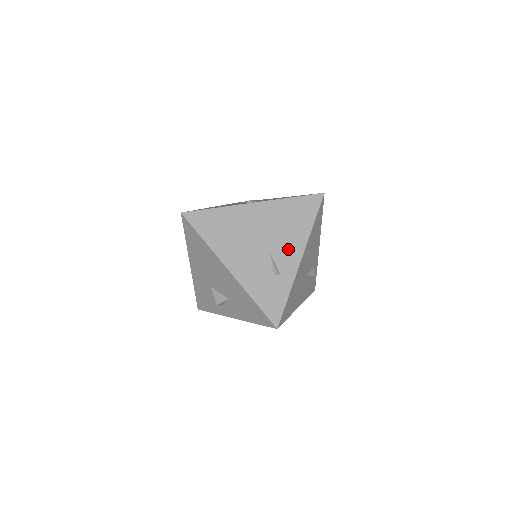
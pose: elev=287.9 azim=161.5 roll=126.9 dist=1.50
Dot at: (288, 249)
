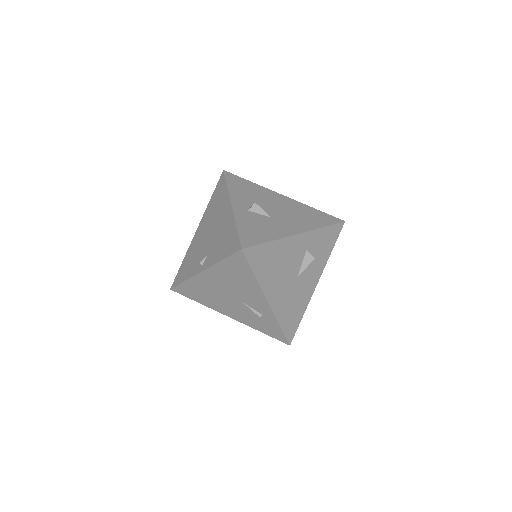
Dot at: (253, 298)
